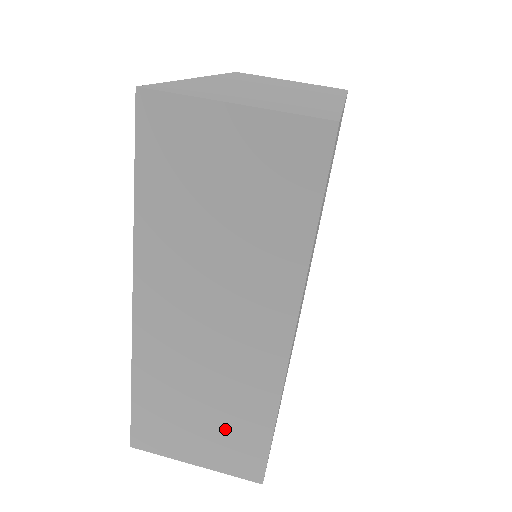
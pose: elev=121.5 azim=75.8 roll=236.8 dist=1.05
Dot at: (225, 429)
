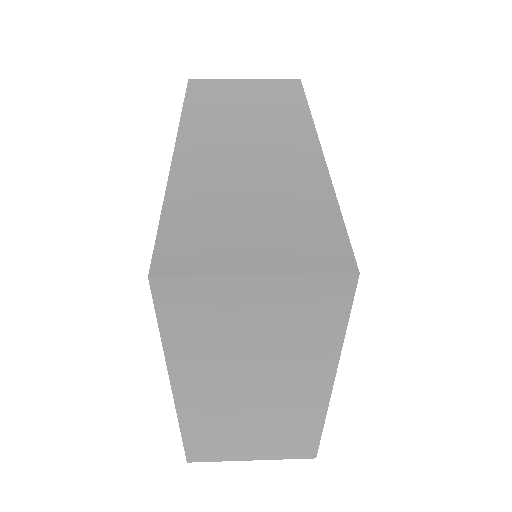
Dot at: (285, 220)
